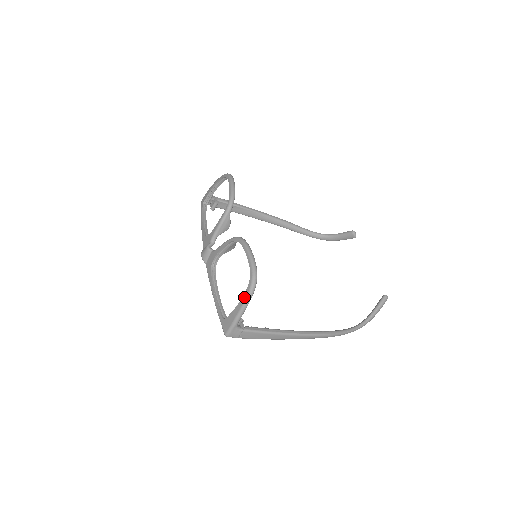
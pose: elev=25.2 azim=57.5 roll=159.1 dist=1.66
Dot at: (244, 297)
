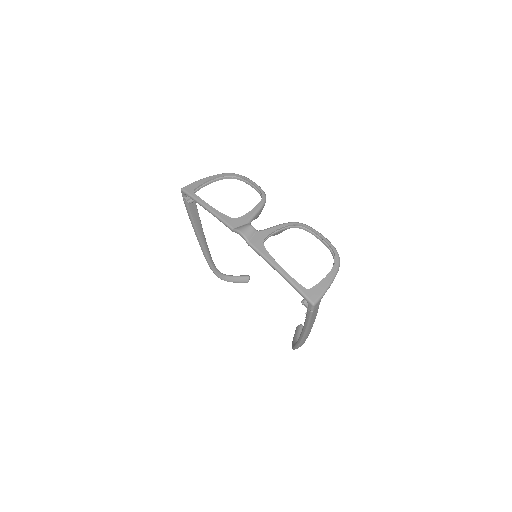
Dot at: (335, 269)
